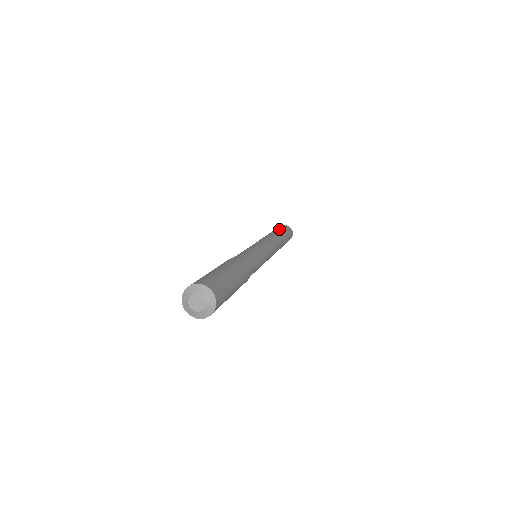
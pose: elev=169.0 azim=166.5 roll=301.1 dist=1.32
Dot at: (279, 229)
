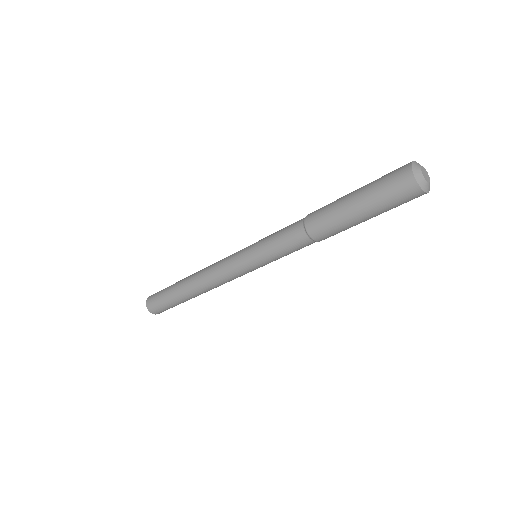
Dot at: (172, 285)
